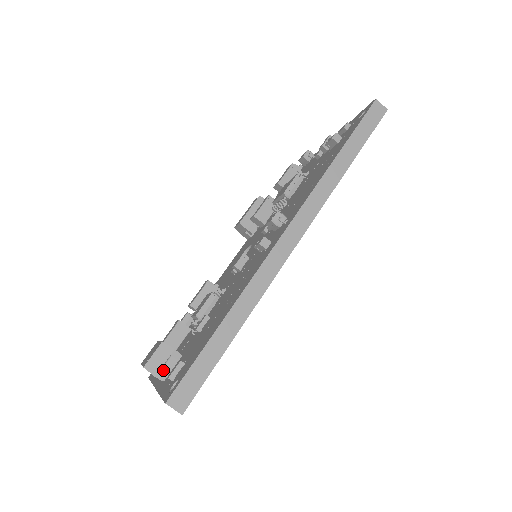
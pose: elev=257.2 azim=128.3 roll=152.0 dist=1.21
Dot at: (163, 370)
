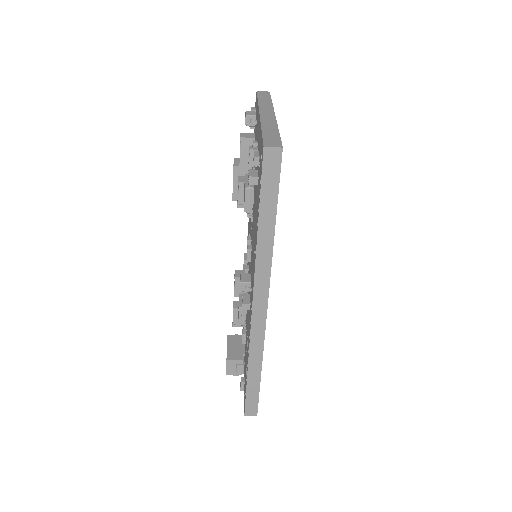
Dot at: (237, 373)
